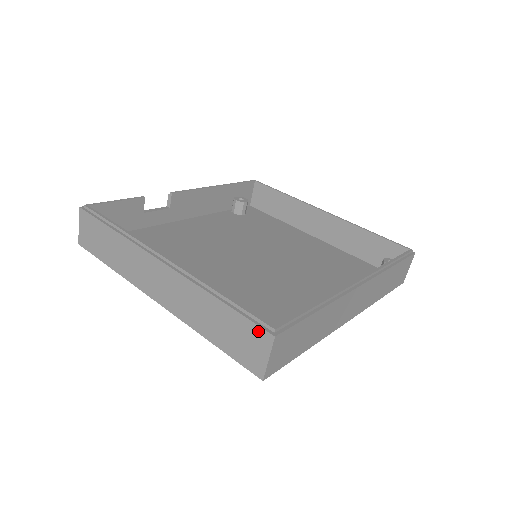
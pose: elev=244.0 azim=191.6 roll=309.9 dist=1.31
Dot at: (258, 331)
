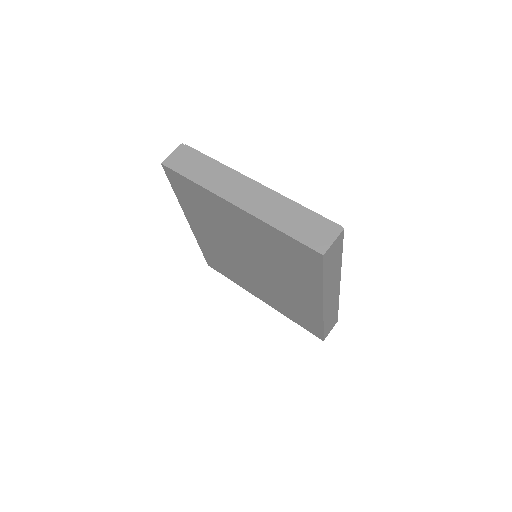
Dot at: (331, 225)
